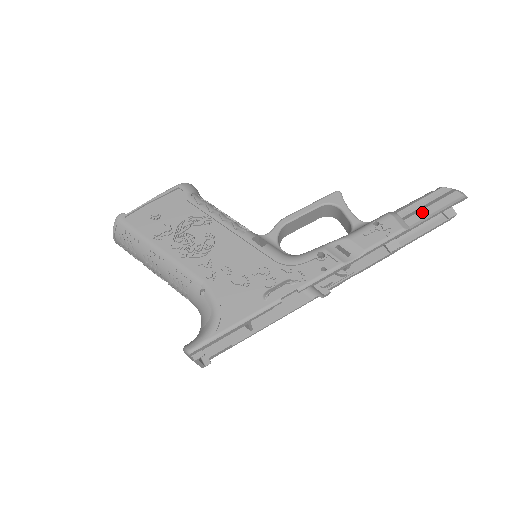
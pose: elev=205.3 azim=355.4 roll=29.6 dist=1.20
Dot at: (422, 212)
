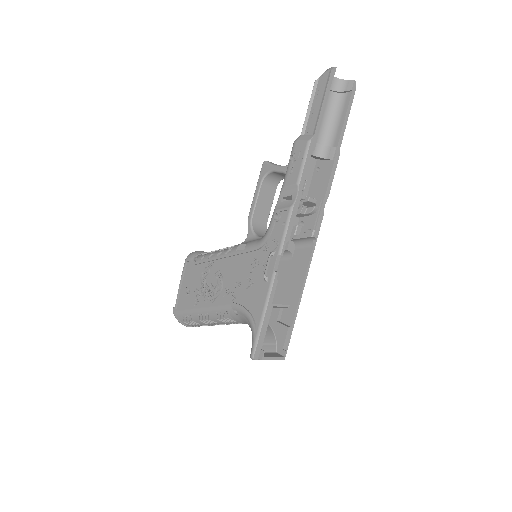
Dot at: (313, 115)
